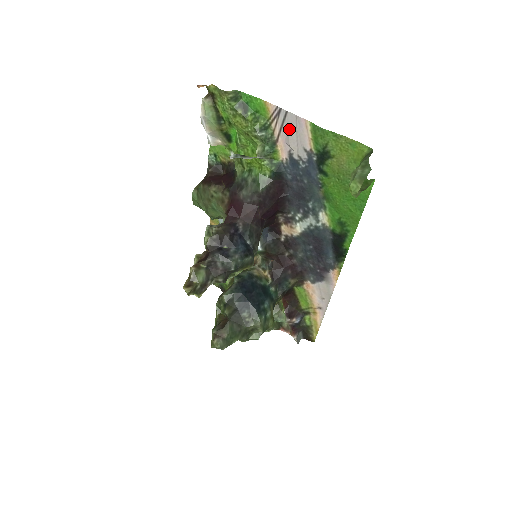
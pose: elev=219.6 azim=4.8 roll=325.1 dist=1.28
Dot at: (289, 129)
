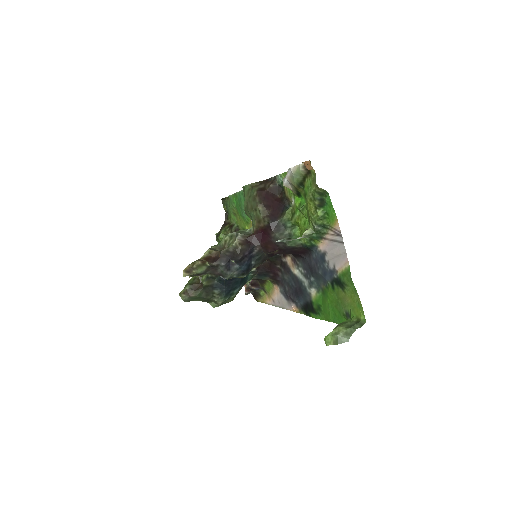
Dot at: (336, 248)
